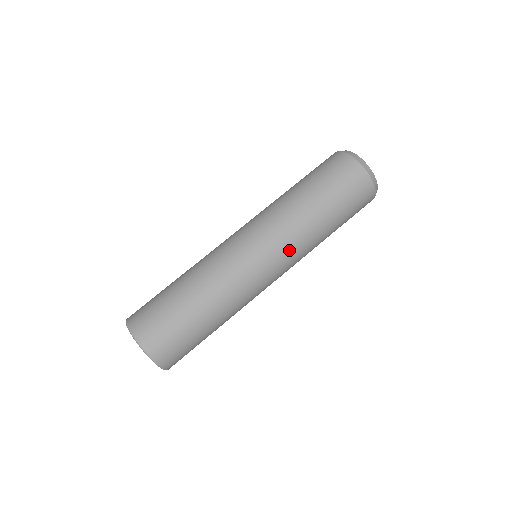
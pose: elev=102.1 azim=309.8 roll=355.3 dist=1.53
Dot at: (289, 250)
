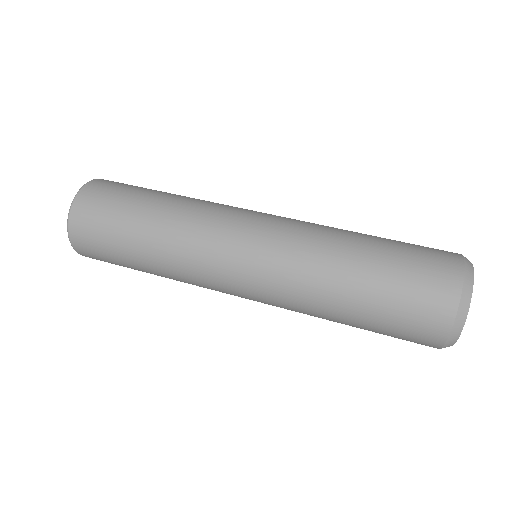
Dot at: (283, 255)
